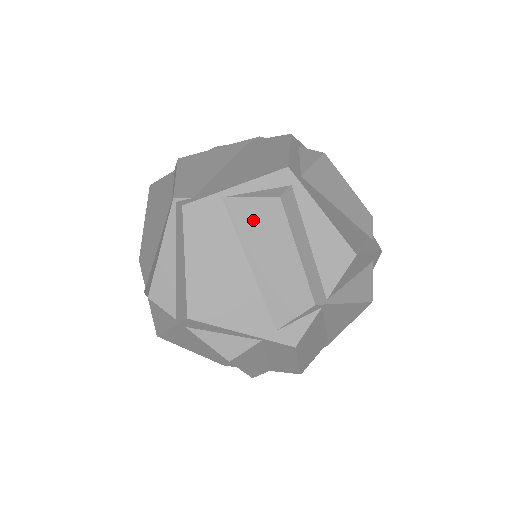
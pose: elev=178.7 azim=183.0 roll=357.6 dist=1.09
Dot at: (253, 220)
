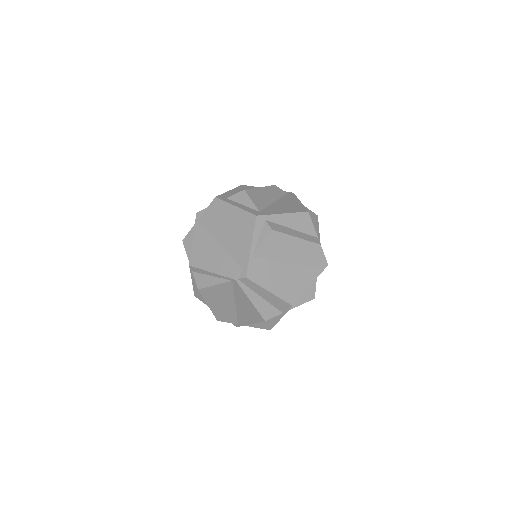
Dot at: (272, 248)
